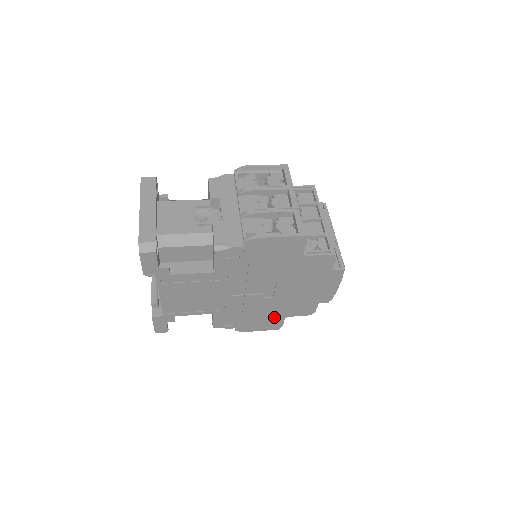
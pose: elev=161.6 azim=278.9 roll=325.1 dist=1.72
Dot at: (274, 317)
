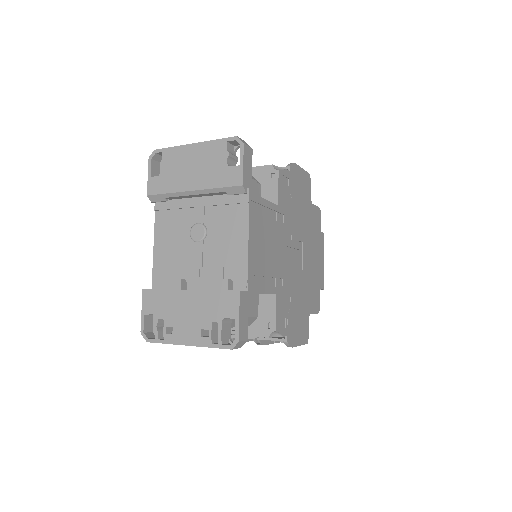
Dot at: (304, 313)
